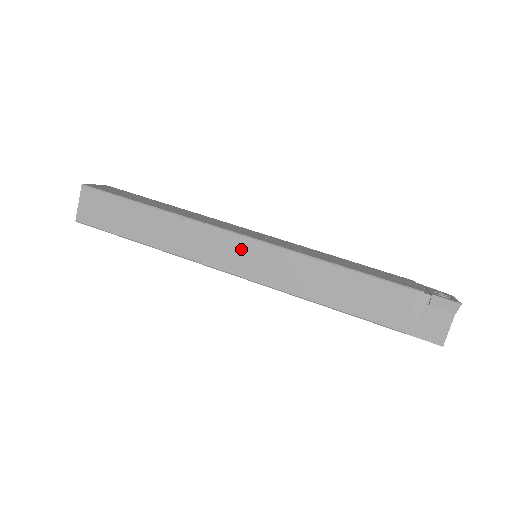
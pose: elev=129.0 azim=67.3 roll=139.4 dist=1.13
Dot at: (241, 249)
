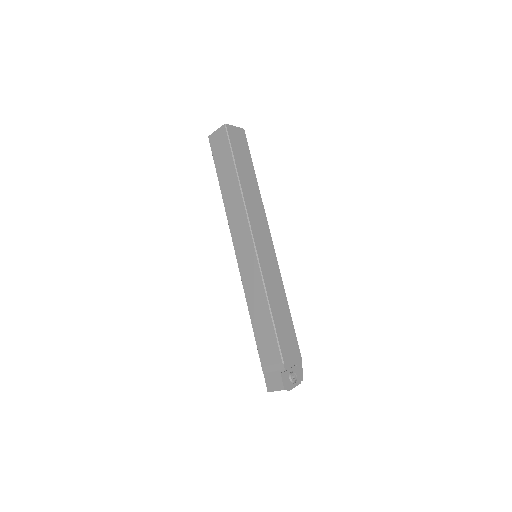
Dot at: (248, 247)
